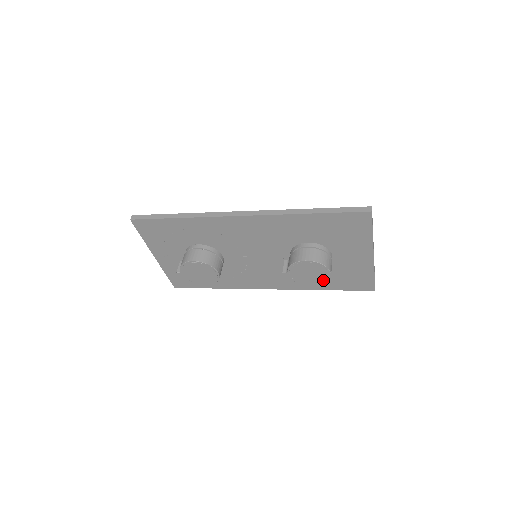
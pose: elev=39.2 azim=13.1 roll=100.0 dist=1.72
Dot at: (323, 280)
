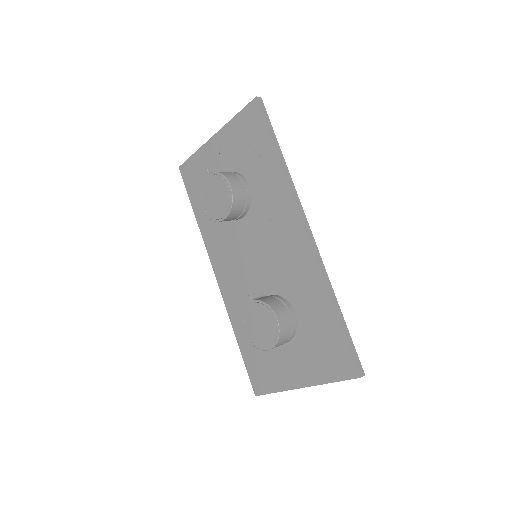
Dot at: (257, 342)
